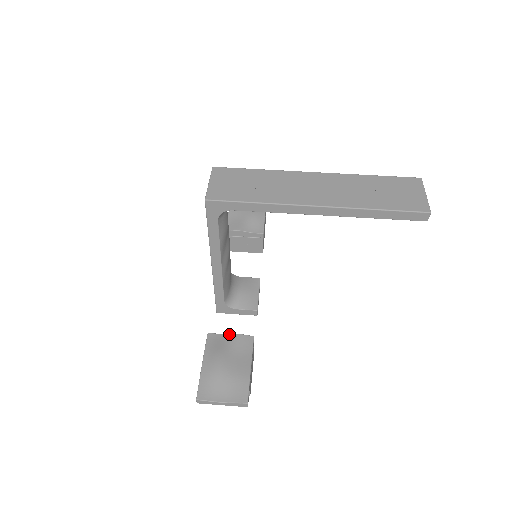
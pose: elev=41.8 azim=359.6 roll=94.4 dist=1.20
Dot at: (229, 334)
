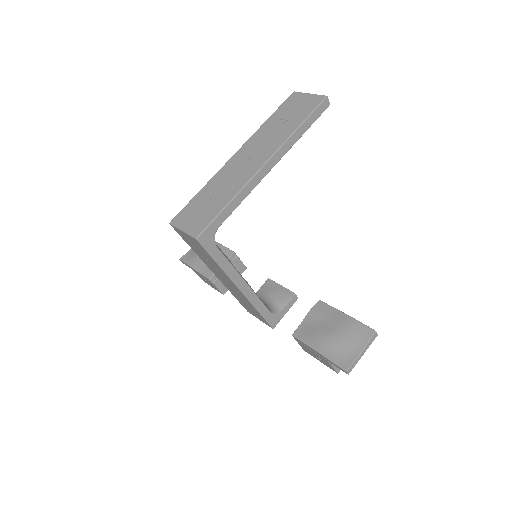
Dot at: (305, 318)
